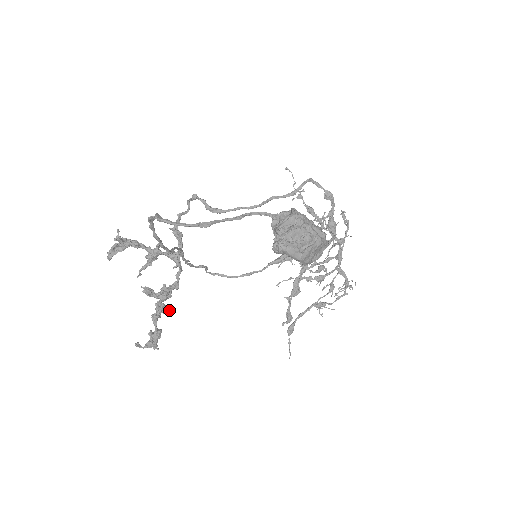
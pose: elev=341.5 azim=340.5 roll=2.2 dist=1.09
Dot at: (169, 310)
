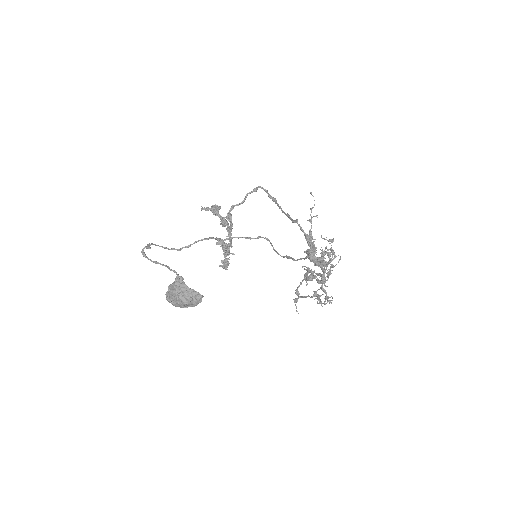
Dot at: (232, 254)
